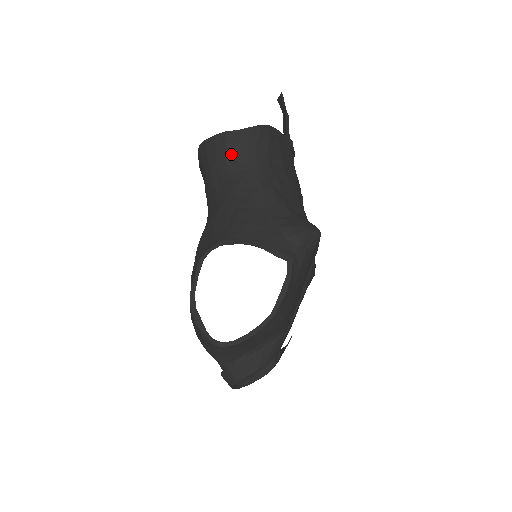
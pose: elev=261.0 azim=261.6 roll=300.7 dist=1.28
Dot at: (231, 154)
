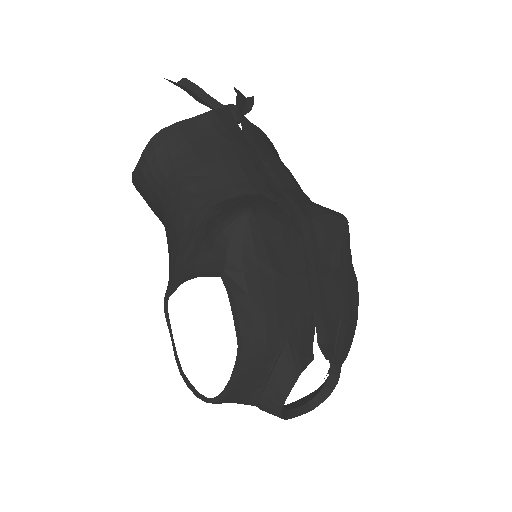
Dot at: (148, 190)
